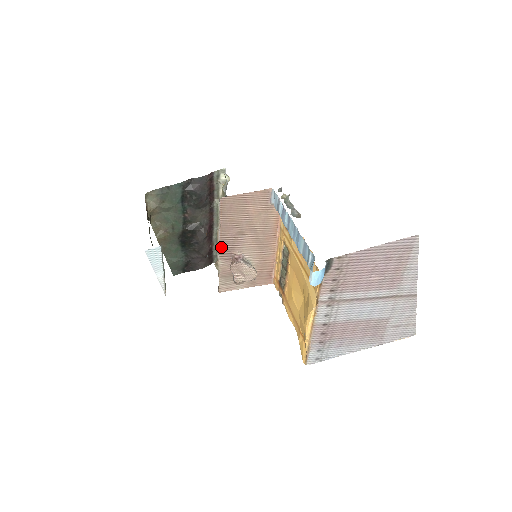
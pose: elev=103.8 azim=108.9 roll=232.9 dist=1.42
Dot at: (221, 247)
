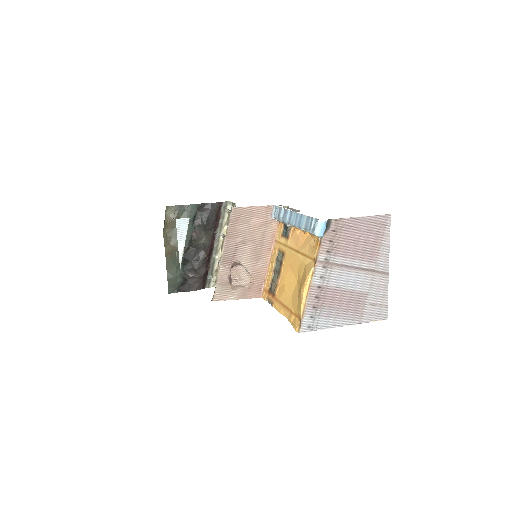
Dot at: (224, 253)
